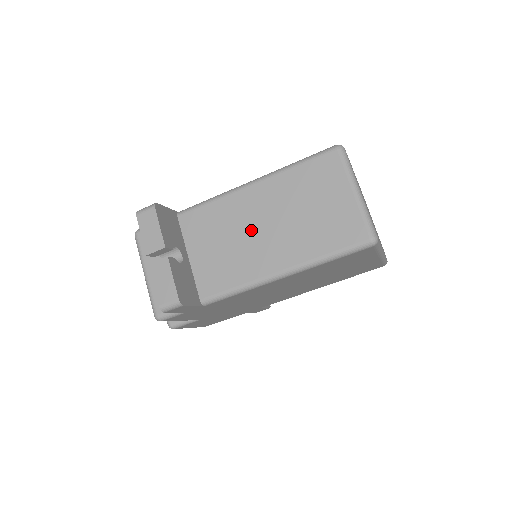
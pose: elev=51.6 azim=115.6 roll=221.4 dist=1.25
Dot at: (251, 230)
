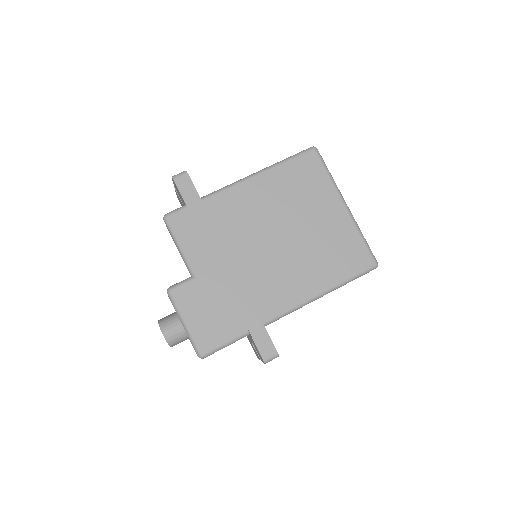
Dot at: occluded
